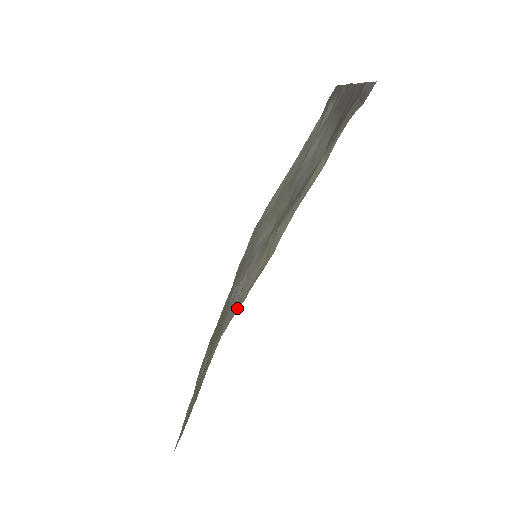
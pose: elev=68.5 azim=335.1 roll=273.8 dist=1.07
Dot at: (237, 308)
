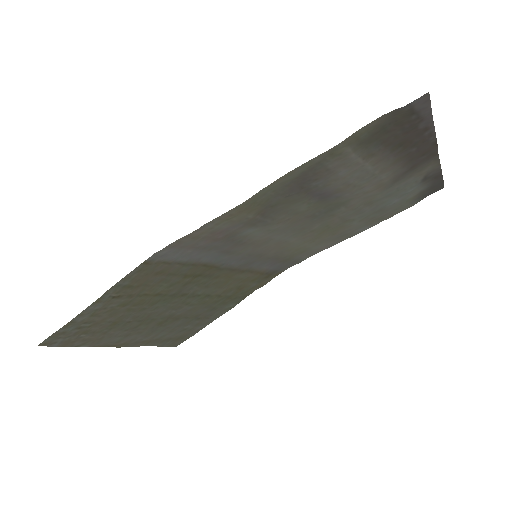
Dot at: (185, 238)
